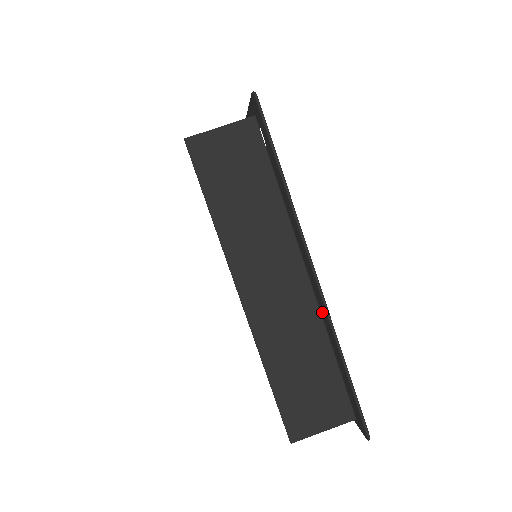
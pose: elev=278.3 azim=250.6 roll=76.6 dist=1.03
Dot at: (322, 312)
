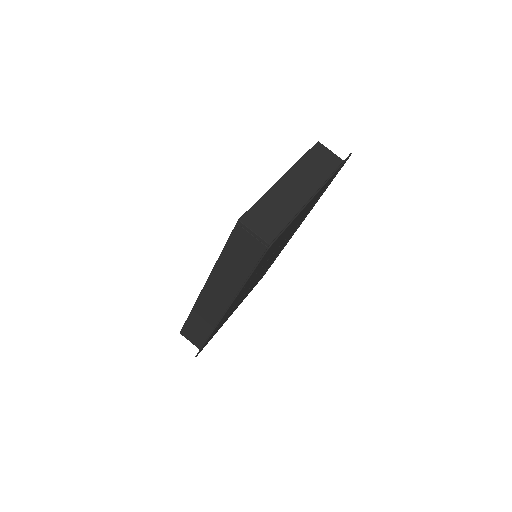
Dot at: occluded
